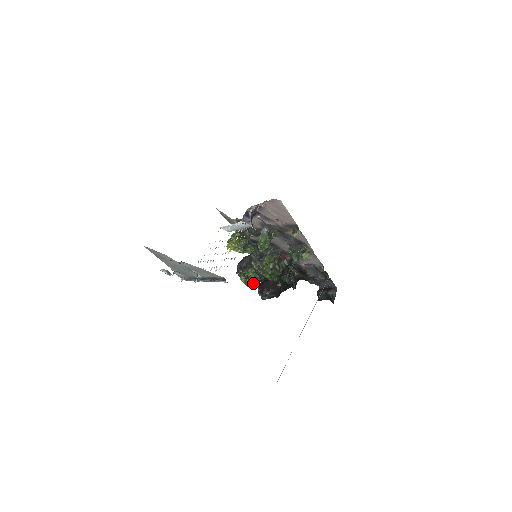
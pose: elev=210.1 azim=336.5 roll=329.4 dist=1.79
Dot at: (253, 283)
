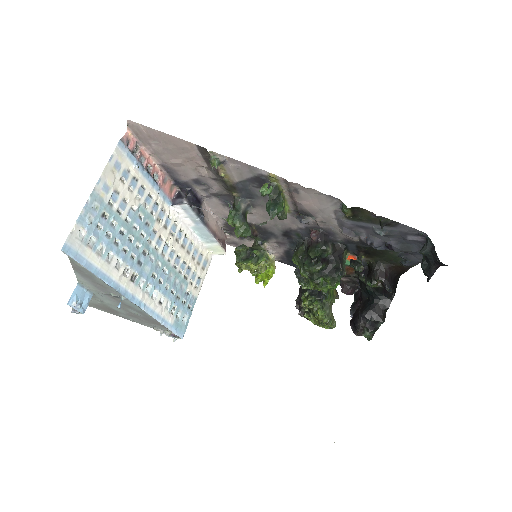
Dot at: (317, 314)
